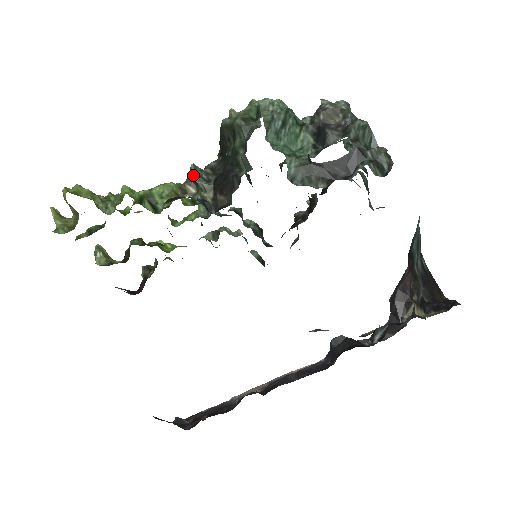
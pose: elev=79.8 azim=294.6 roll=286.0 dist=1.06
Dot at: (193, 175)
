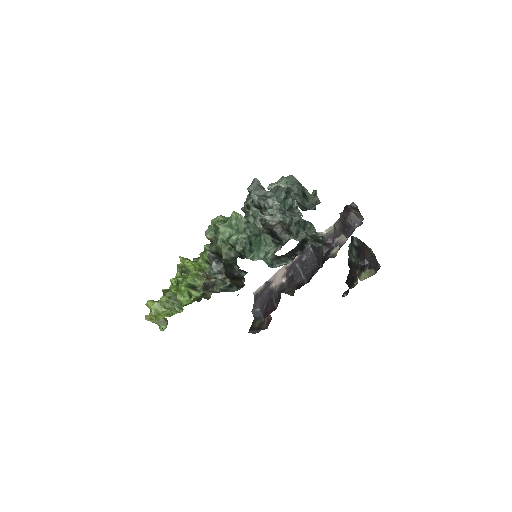
Dot at: occluded
